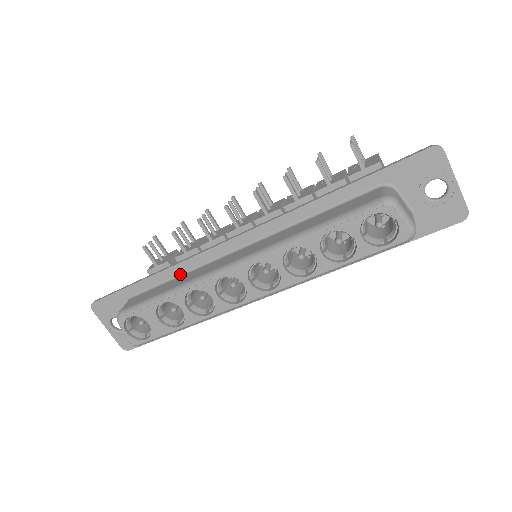
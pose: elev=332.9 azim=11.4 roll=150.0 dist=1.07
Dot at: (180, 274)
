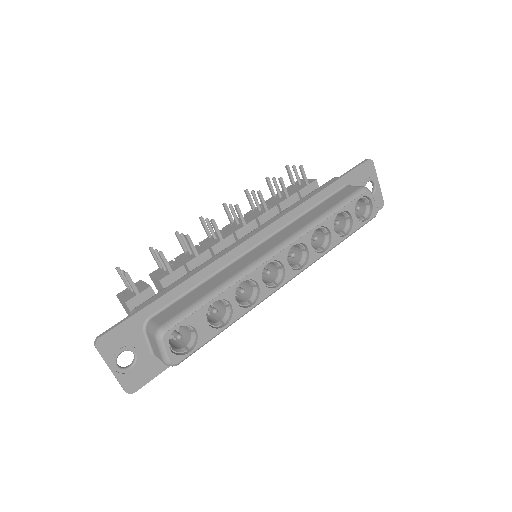
Dot at: (206, 278)
